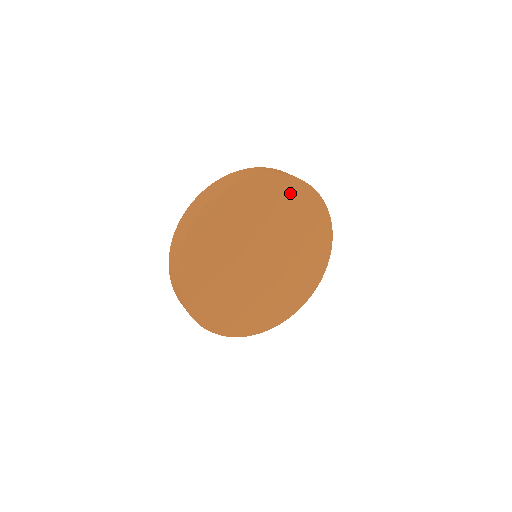
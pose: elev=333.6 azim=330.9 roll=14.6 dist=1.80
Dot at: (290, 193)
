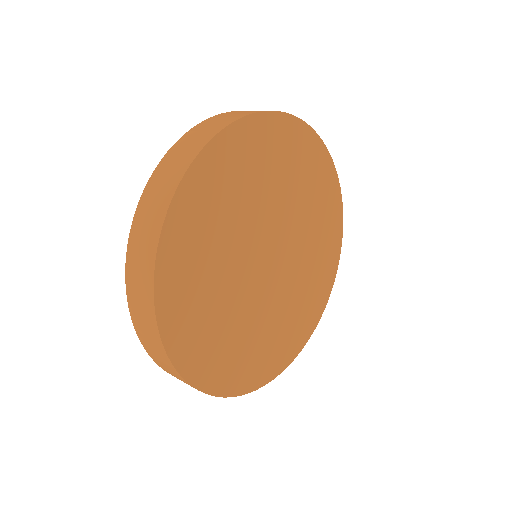
Dot at: (300, 148)
